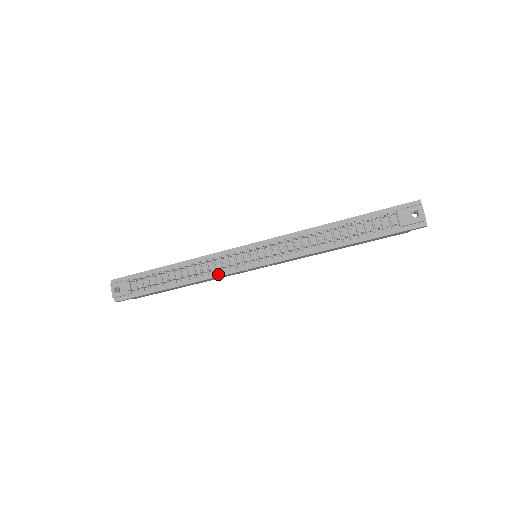
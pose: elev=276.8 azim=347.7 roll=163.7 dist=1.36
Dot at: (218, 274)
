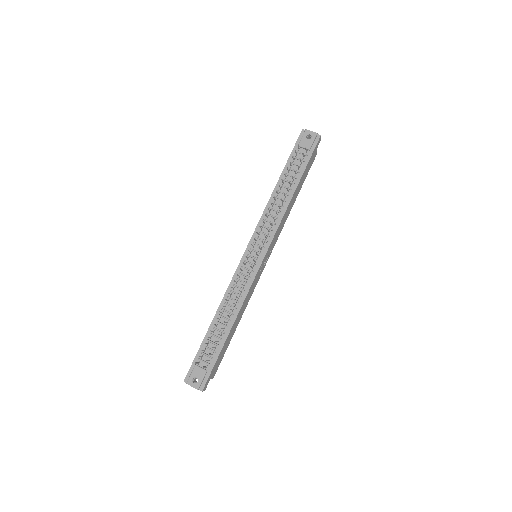
Dot at: (247, 289)
